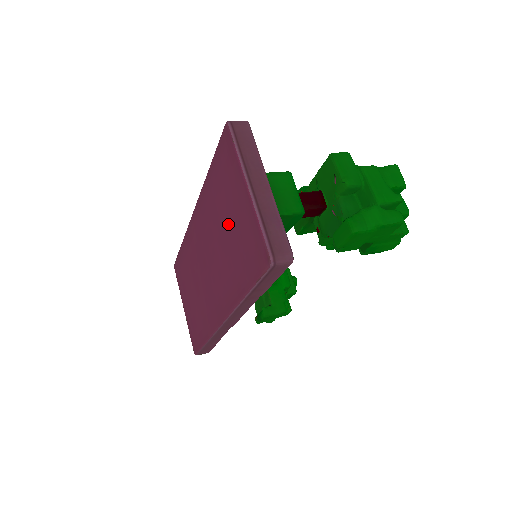
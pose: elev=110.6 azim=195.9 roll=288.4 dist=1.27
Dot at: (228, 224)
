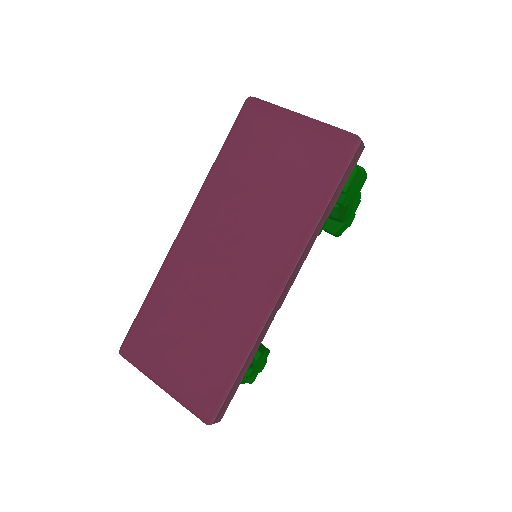
Dot at: (273, 170)
